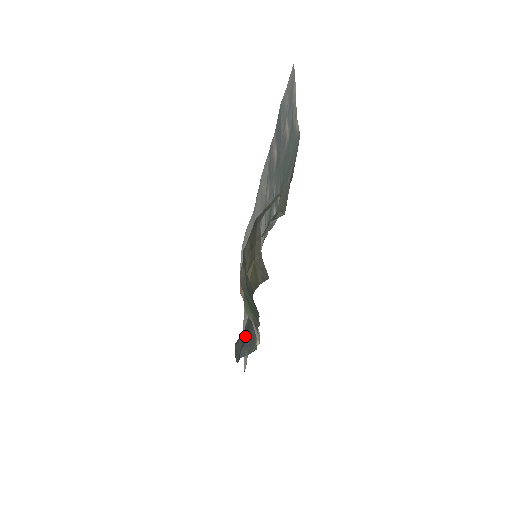
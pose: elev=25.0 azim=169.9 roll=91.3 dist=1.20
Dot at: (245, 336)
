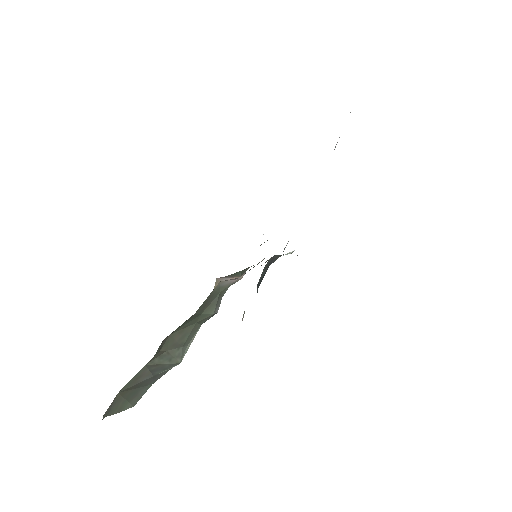
Dot at: (262, 278)
